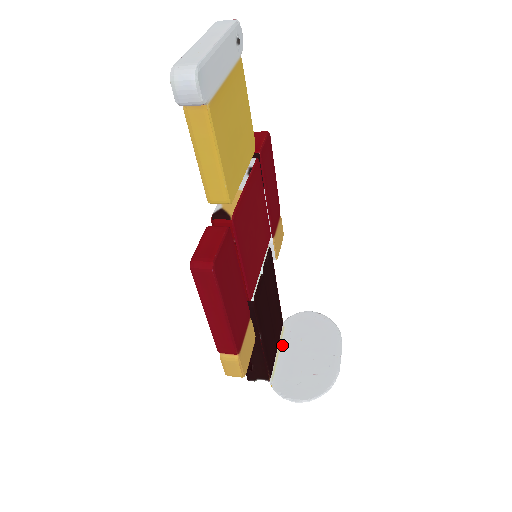
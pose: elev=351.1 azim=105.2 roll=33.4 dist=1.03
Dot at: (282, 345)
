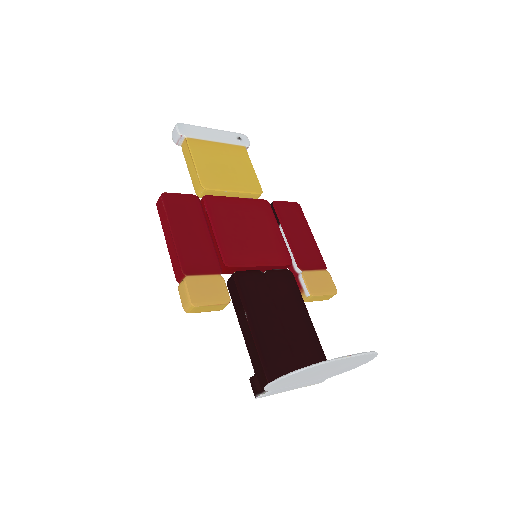
Dot at: occluded
